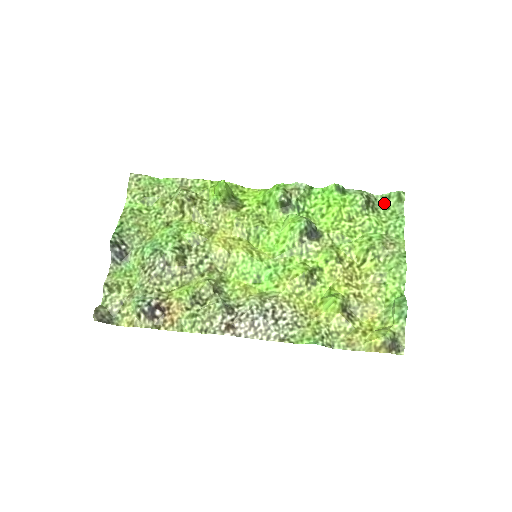
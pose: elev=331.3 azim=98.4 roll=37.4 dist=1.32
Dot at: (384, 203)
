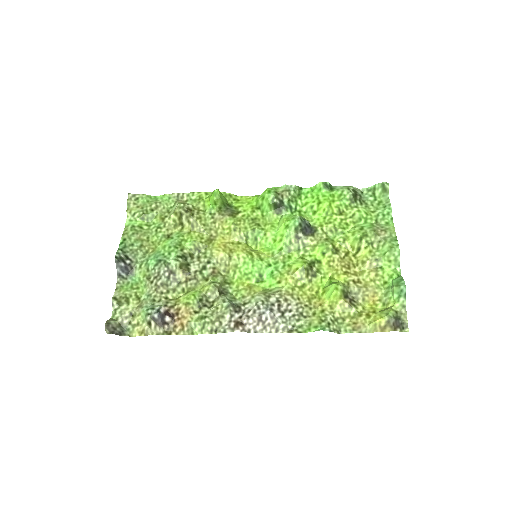
Dot at: (370, 195)
